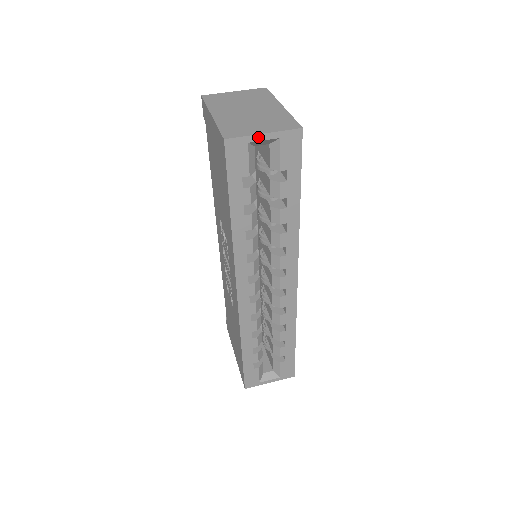
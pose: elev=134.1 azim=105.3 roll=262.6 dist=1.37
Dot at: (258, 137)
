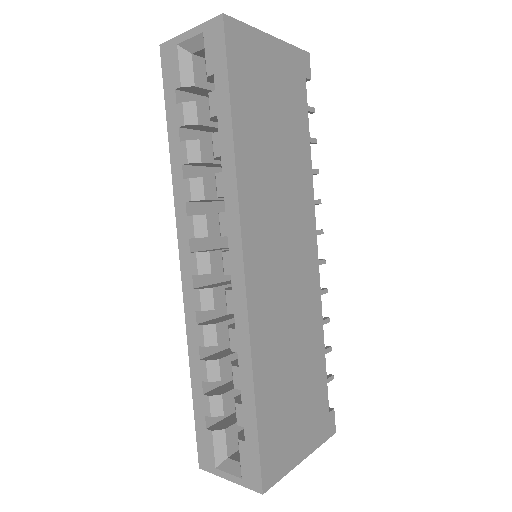
Dot at: (185, 36)
